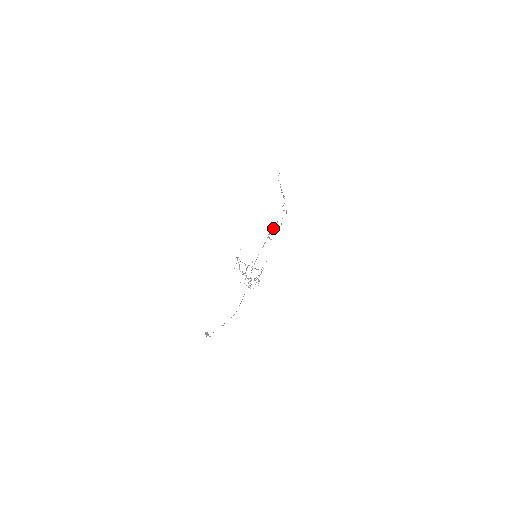
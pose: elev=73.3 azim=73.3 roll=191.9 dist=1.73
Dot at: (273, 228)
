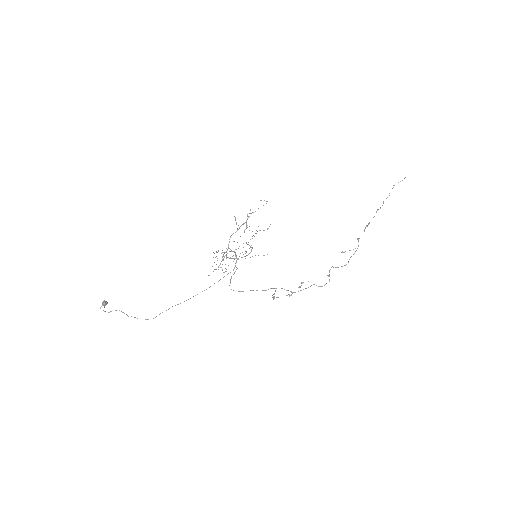
Dot at: (291, 291)
